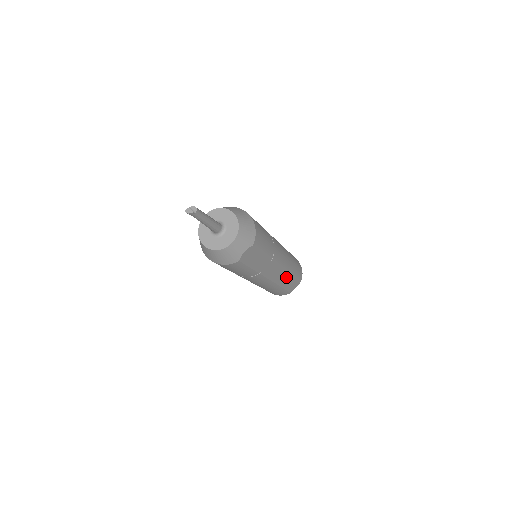
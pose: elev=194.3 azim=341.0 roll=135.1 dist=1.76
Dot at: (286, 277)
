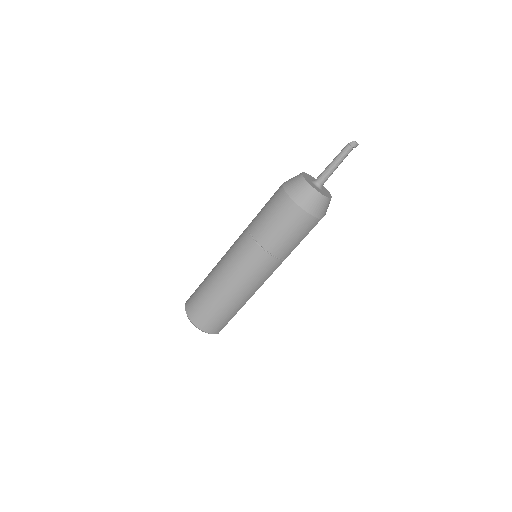
Dot at: occluded
